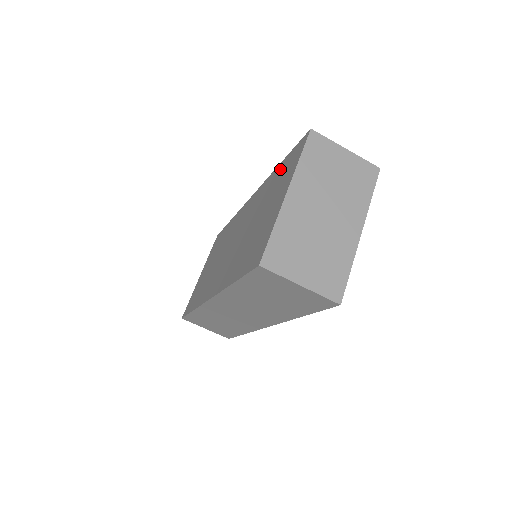
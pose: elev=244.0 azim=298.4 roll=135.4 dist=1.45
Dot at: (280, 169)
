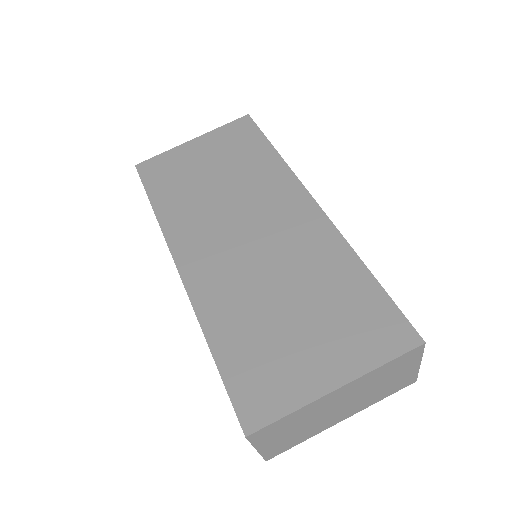
Dot at: (363, 290)
